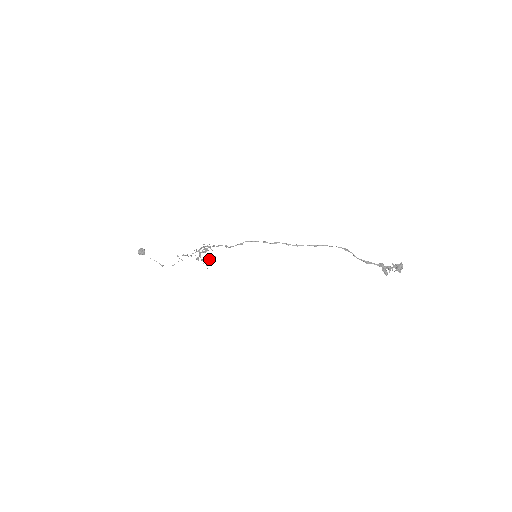
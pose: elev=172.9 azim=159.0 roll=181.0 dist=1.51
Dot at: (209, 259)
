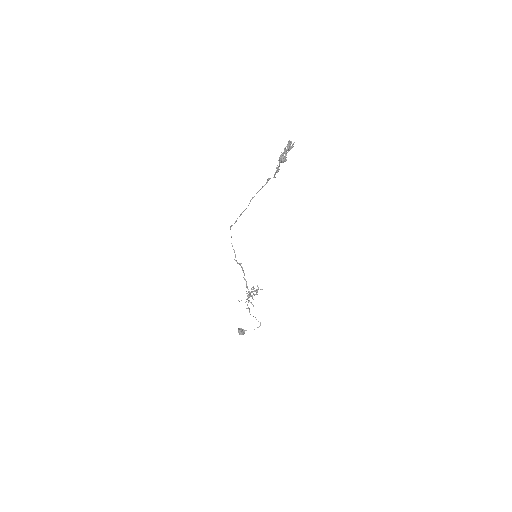
Dot at: (249, 292)
